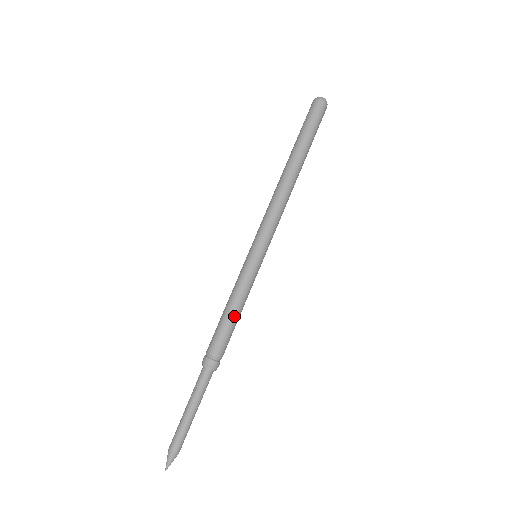
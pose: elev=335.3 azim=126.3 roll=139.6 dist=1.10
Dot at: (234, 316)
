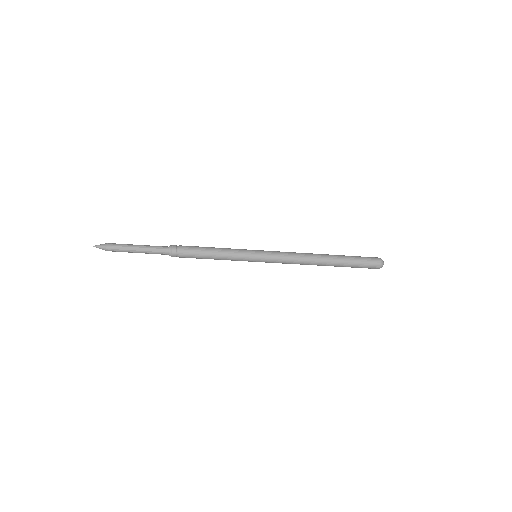
Dot at: (210, 248)
